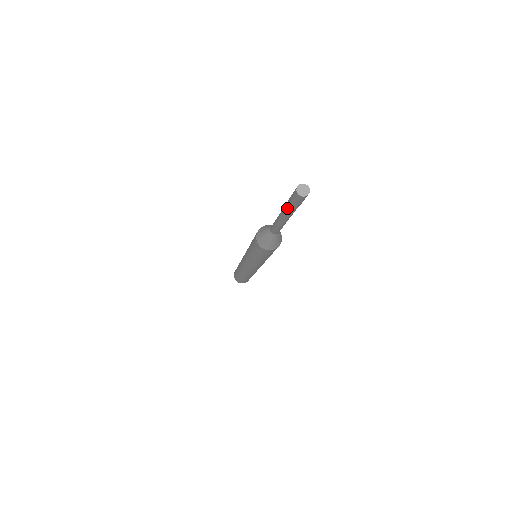
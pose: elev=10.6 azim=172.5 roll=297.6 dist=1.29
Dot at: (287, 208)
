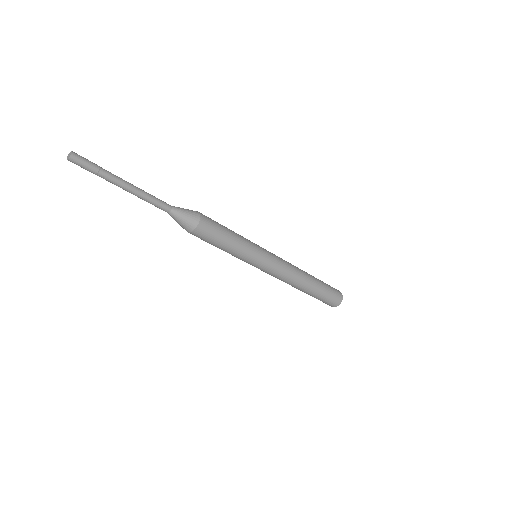
Dot at: occluded
